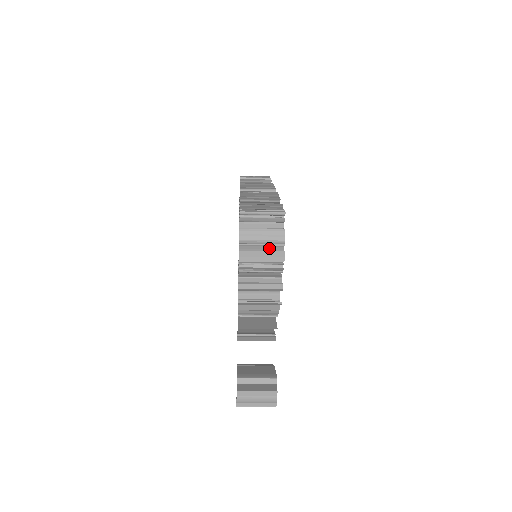
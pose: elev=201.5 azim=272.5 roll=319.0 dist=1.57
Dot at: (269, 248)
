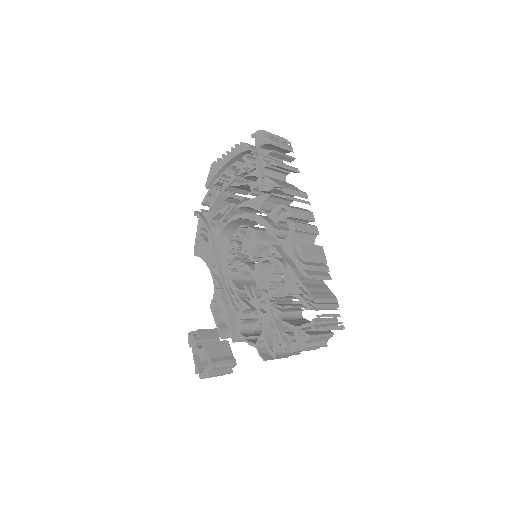
Dot at: occluded
